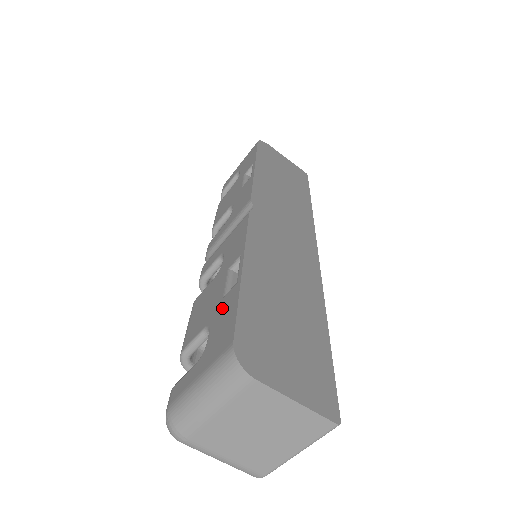
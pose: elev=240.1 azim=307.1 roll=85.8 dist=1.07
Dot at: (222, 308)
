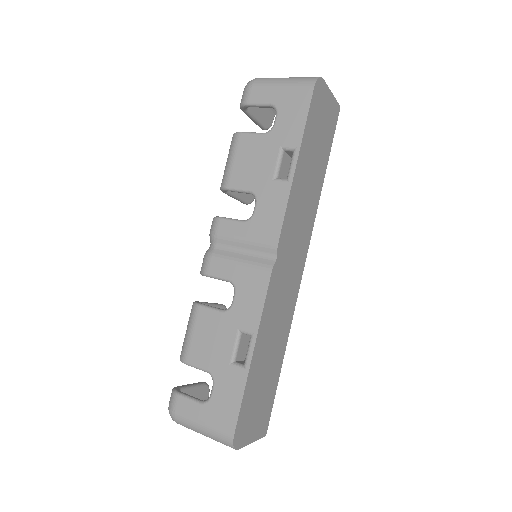
Dot at: (228, 379)
